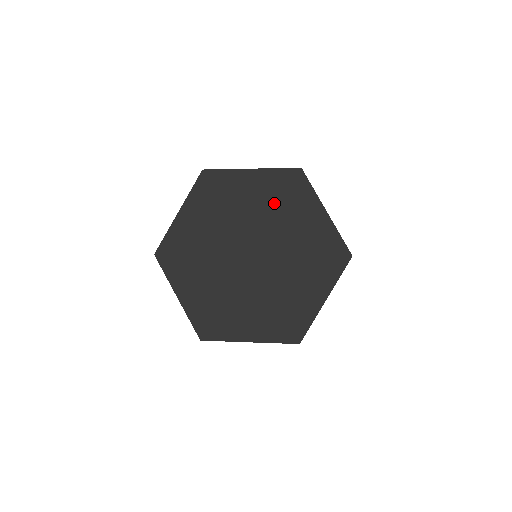
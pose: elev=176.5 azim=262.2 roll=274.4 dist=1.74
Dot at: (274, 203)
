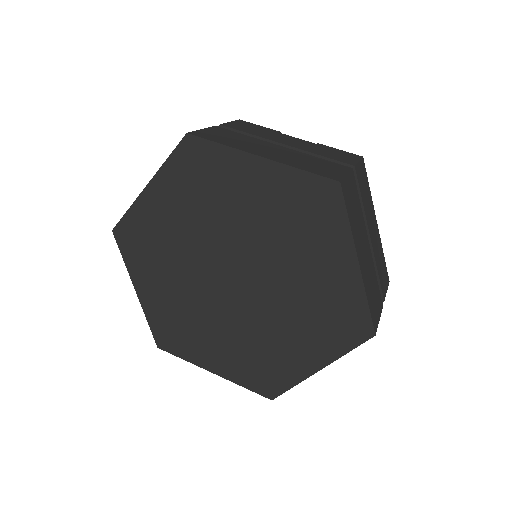
Dot at: (282, 222)
